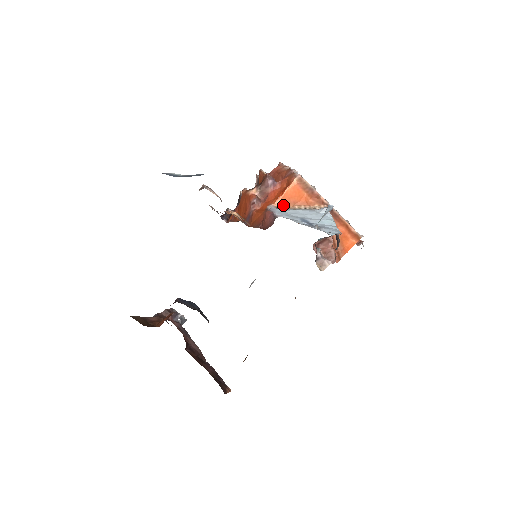
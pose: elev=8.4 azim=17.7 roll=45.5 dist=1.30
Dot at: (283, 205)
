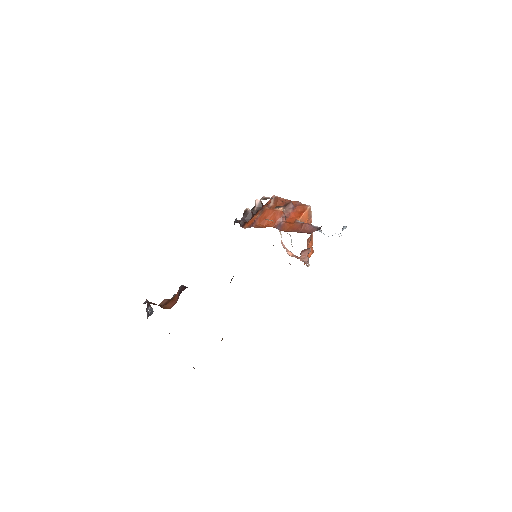
Dot at: occluded
